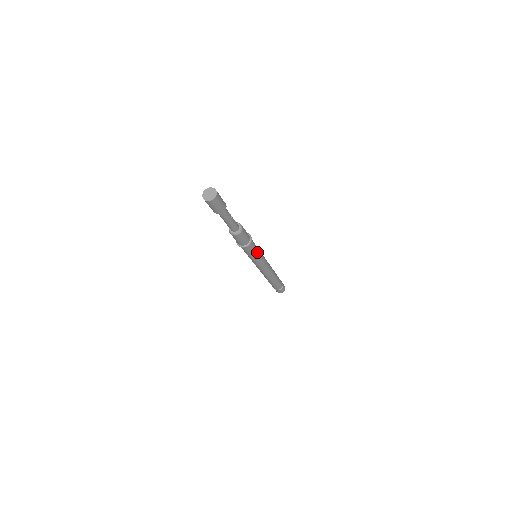
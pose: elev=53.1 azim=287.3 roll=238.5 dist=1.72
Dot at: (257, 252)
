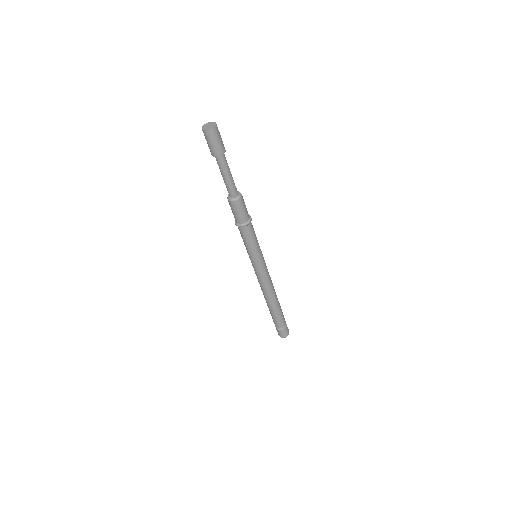
Dot at: (256, 245)
